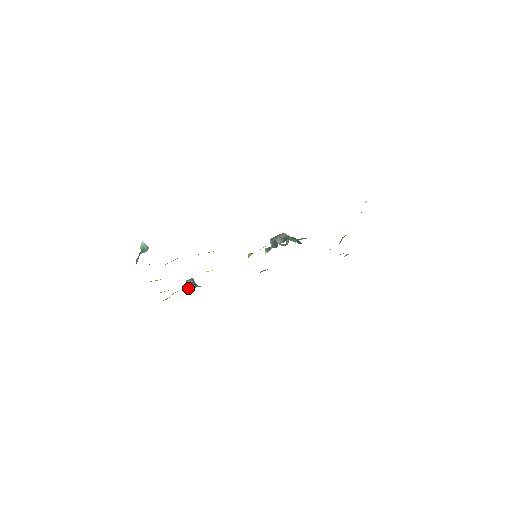
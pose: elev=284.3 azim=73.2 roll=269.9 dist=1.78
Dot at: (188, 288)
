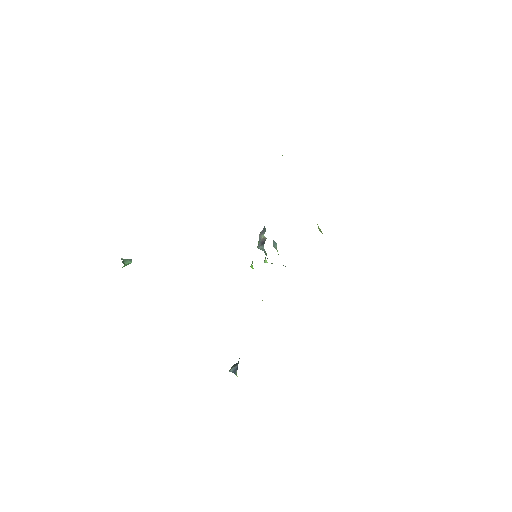
Dot at: (235, 369)
